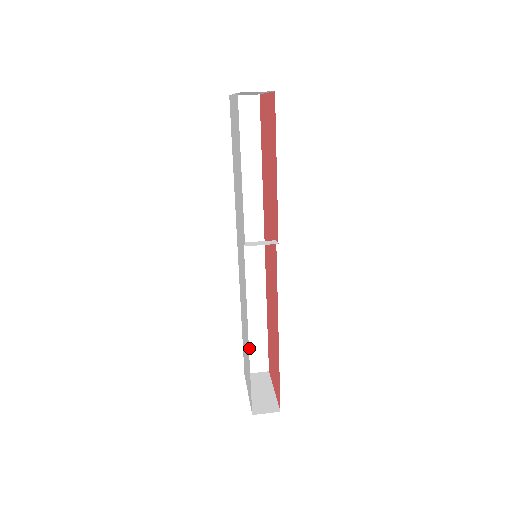
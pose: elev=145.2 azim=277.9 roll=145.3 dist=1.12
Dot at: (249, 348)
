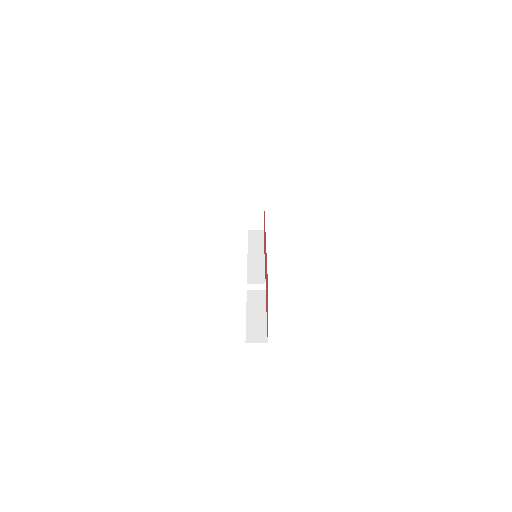
Dot at: occluded
